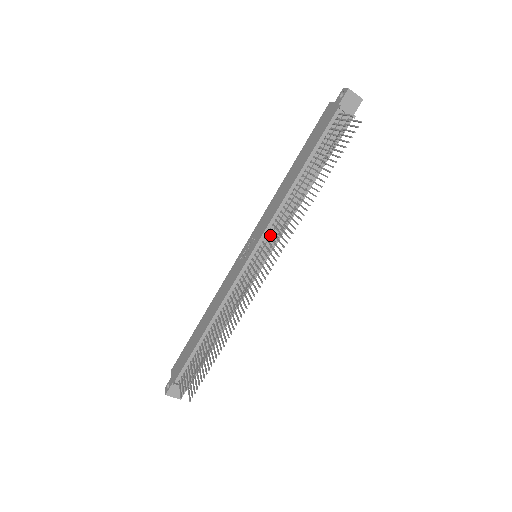
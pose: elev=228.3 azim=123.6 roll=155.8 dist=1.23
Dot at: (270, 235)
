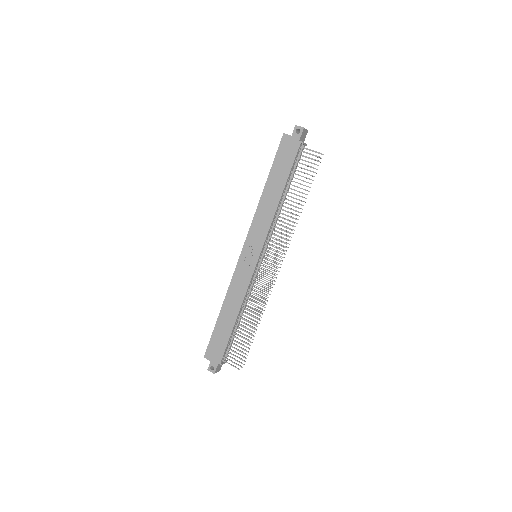
Dot at: occluded
